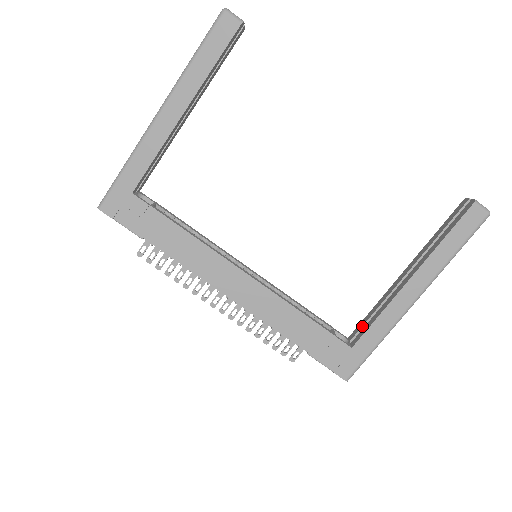
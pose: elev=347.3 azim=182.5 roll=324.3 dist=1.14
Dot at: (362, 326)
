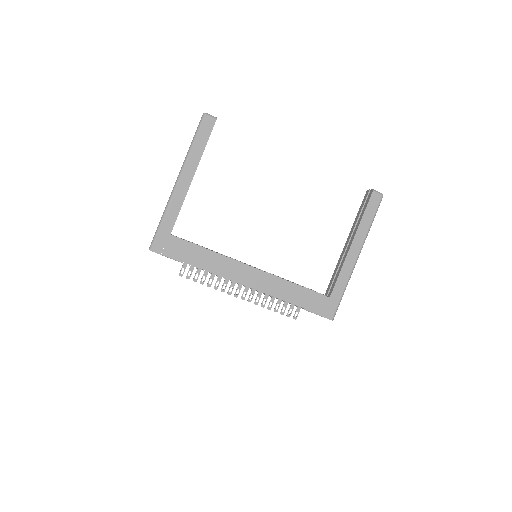
Dot at: (331, 283)
